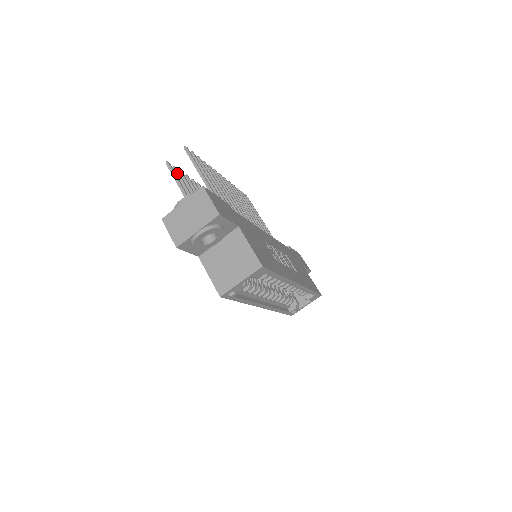
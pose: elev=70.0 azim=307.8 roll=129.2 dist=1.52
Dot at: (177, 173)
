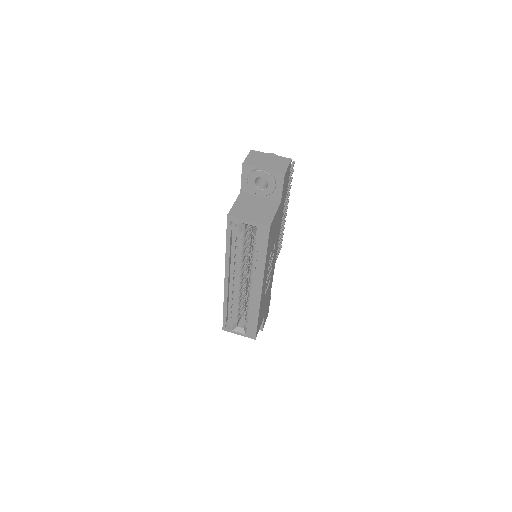
Dot at: occluded
